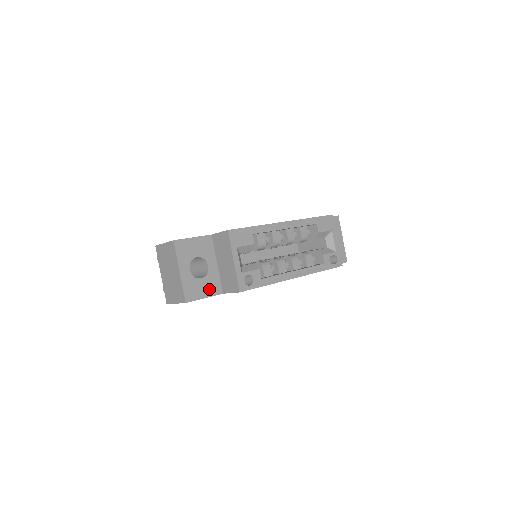
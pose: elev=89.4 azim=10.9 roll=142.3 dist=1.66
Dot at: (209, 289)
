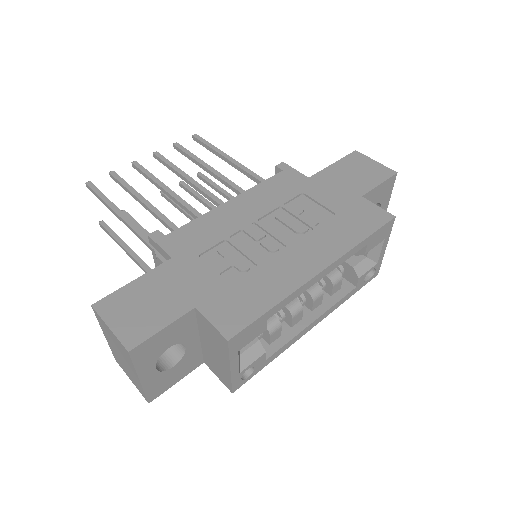
Dot at: (184, 370)
